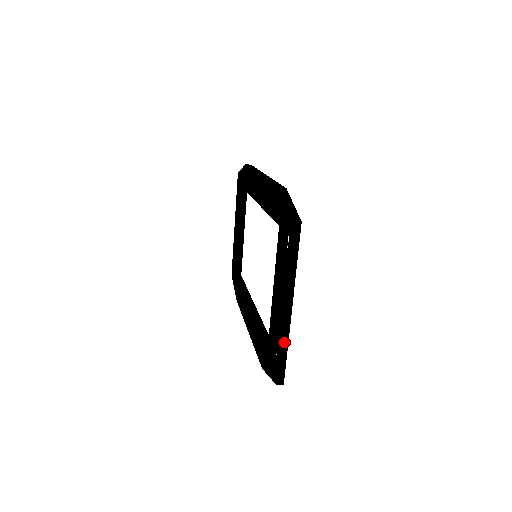
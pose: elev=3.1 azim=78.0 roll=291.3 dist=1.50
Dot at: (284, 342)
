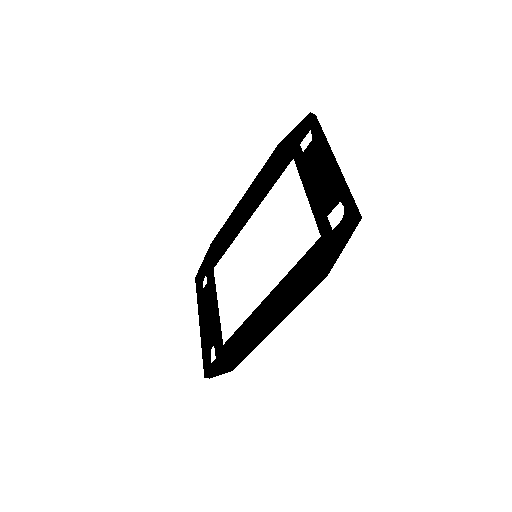
Dot at: (343, 182)
